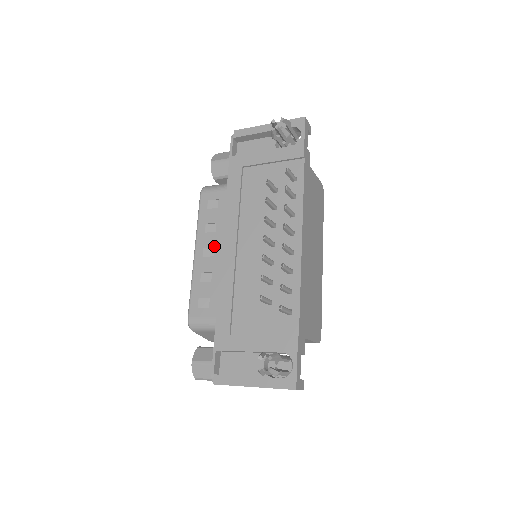
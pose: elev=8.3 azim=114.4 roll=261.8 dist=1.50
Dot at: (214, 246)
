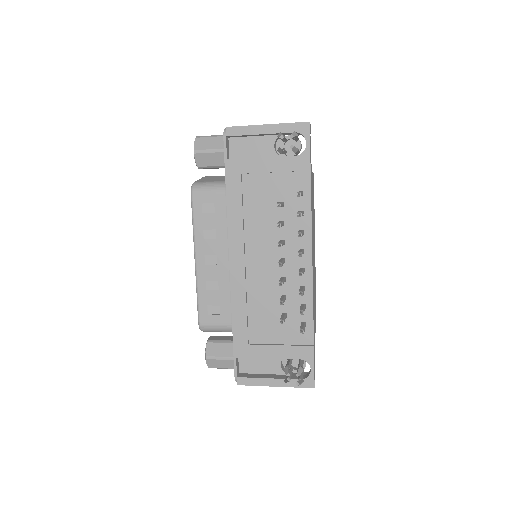
Dot at: (216, 254)
